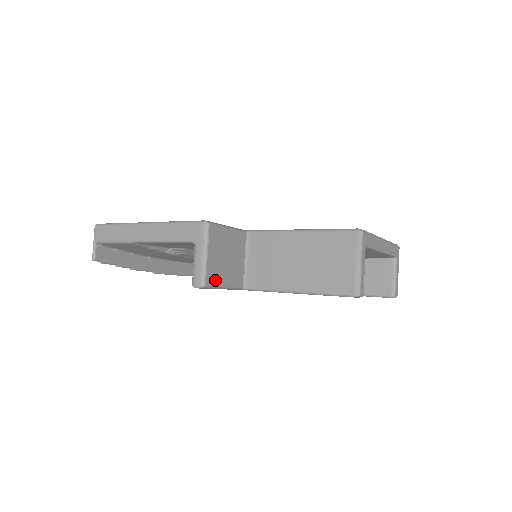
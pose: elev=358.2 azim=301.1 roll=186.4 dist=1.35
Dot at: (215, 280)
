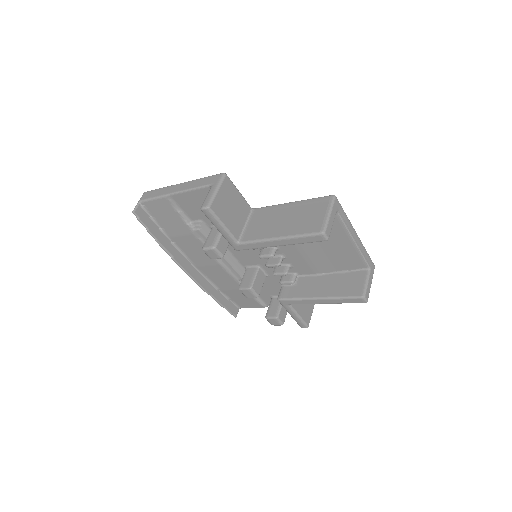
Dot at: (218, 212)
